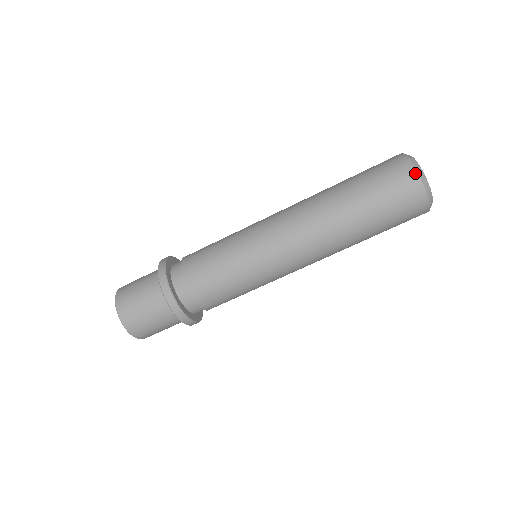
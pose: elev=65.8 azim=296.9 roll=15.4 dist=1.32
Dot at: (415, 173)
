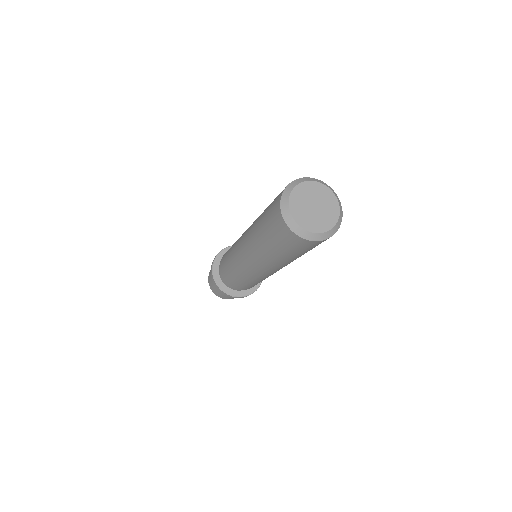
Dot at: (279, 209)
